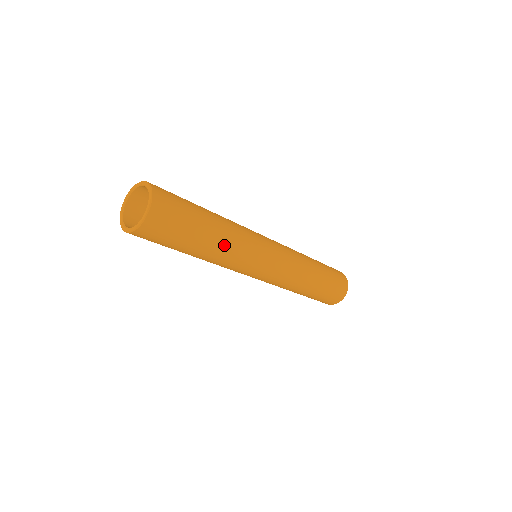
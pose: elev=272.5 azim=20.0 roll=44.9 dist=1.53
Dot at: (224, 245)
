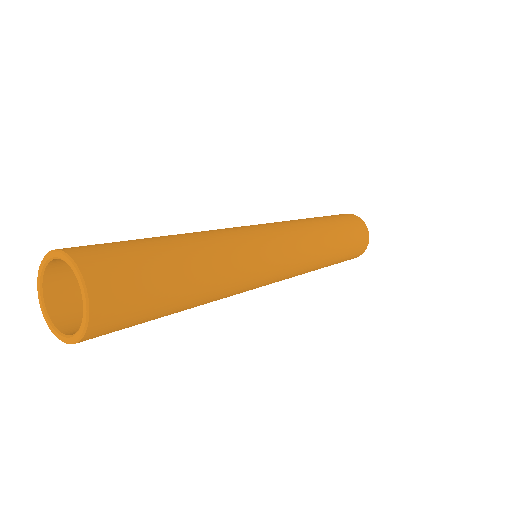
Dot at: (215, 291)
